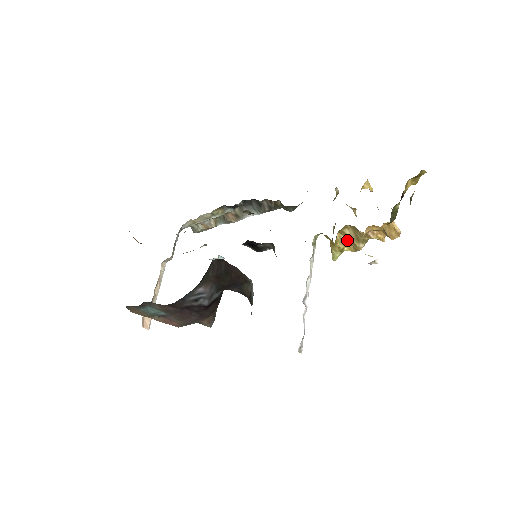
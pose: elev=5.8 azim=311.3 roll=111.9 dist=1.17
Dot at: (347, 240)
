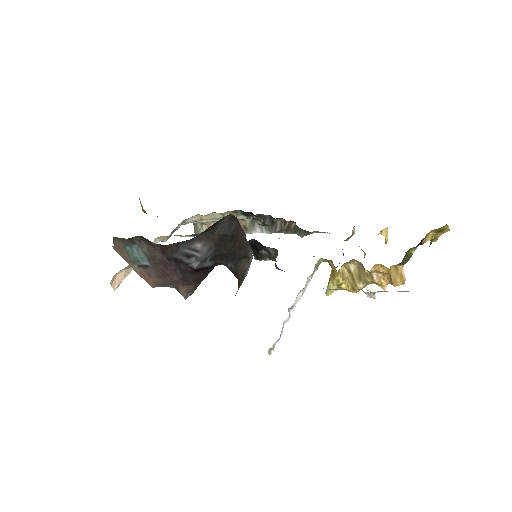
Dot at: (348, 276)
